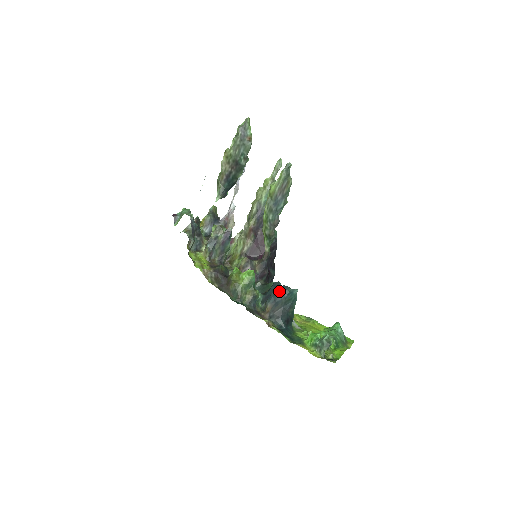
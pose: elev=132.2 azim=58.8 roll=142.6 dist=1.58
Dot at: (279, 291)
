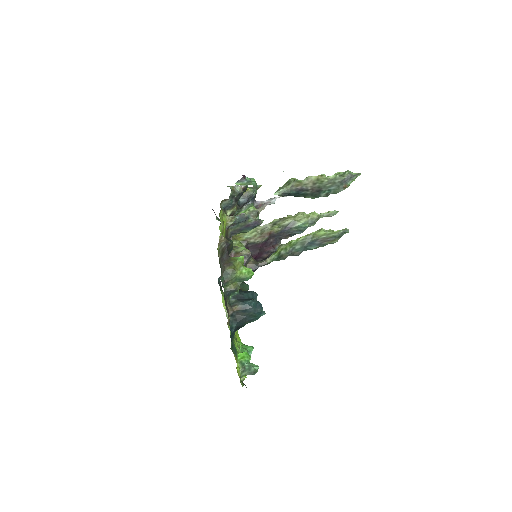
Dot at: (255, 304)
